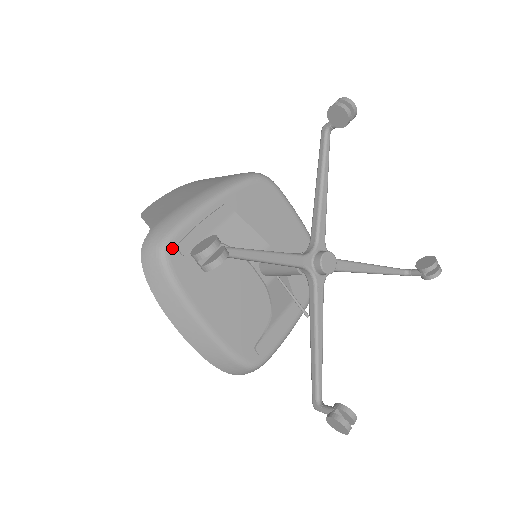
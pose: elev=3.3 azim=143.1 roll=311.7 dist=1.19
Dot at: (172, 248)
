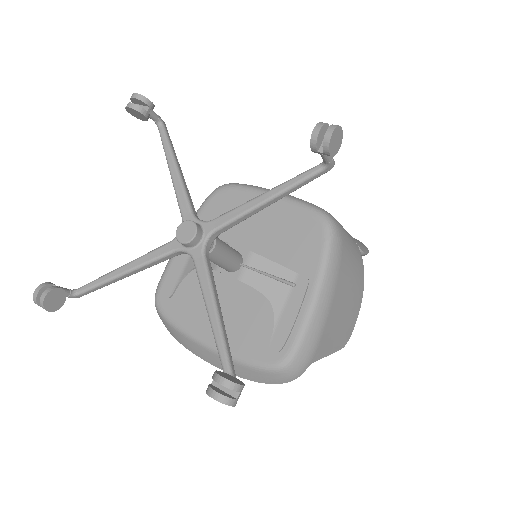
Dot at: (160, 297)
